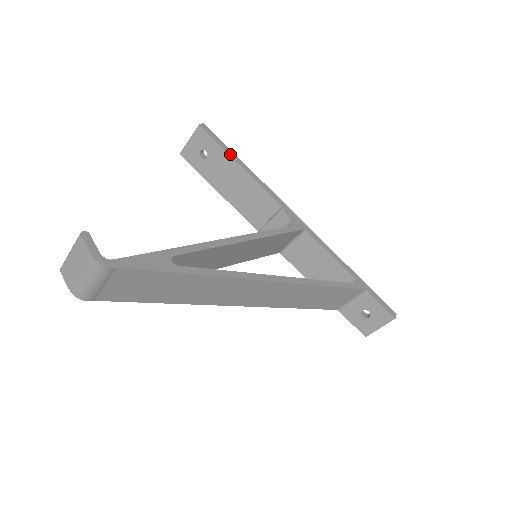
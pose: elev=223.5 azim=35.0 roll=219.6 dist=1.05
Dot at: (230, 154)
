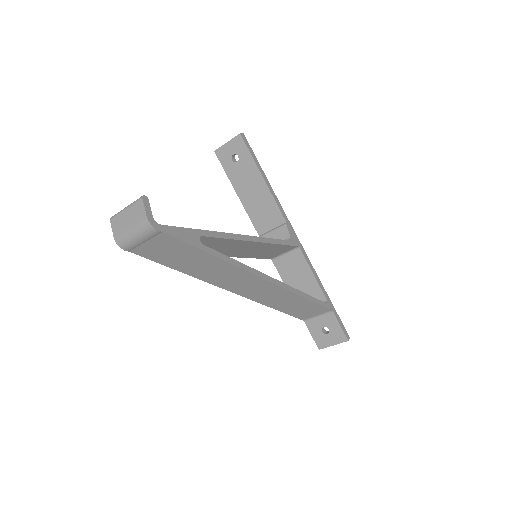
Dot at: (258, 166)
